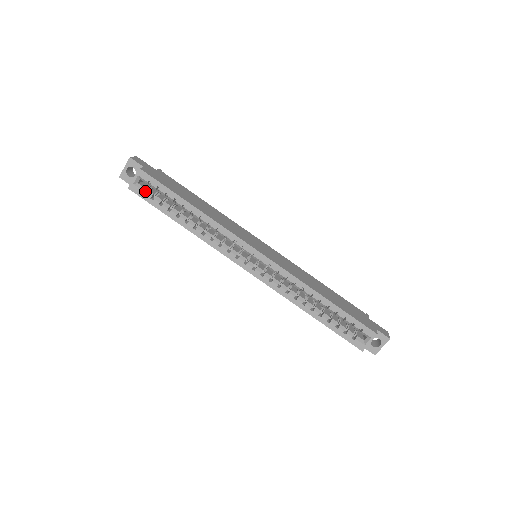
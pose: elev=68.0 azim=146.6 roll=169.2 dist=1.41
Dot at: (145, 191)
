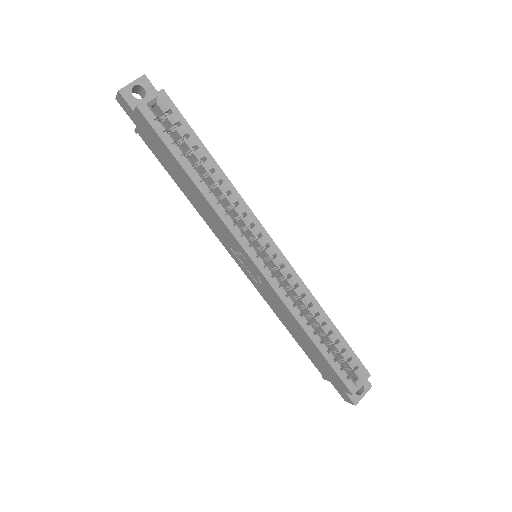
Dot at: occluded
